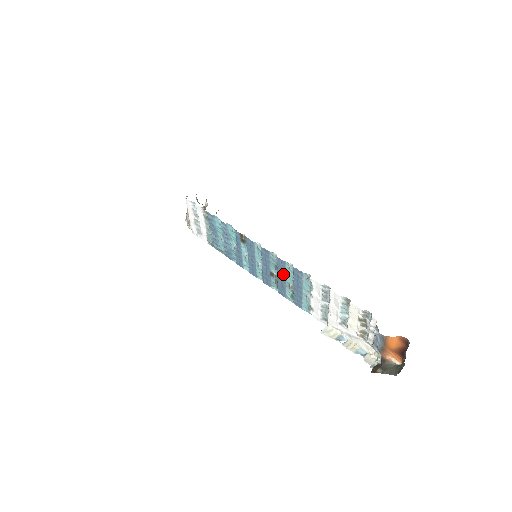
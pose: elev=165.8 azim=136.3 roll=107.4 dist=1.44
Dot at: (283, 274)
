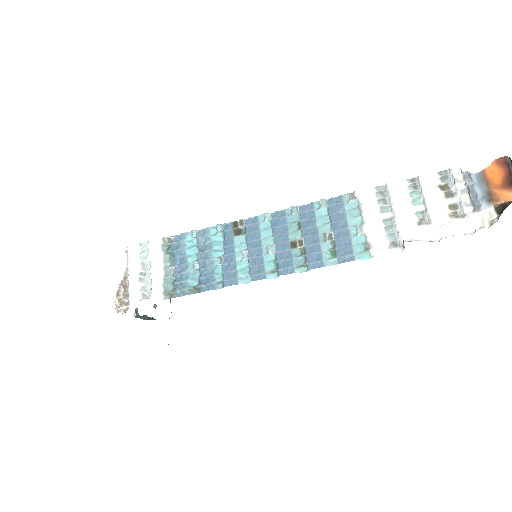
Dot at: (313, 225)
